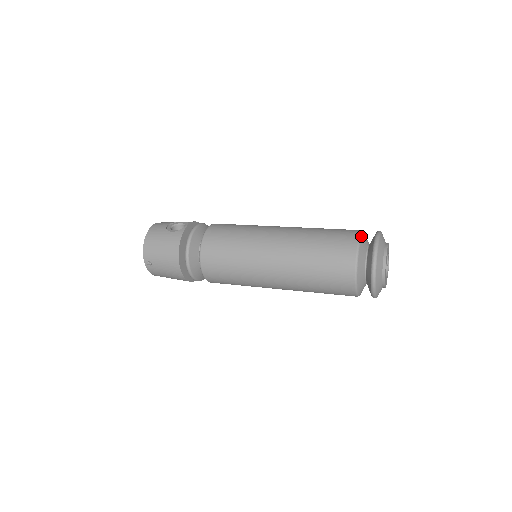
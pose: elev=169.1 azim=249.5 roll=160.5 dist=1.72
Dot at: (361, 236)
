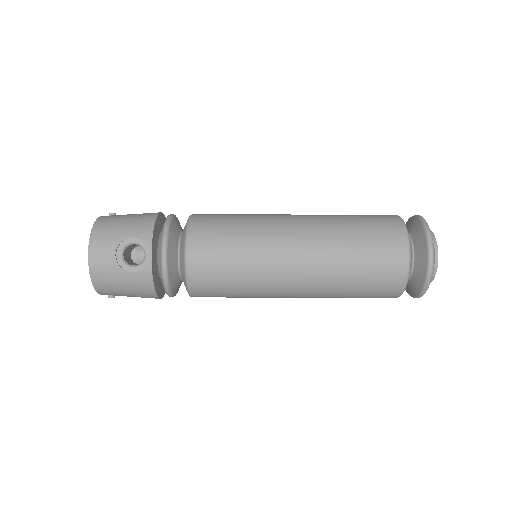
Dot at: (410, 259)
